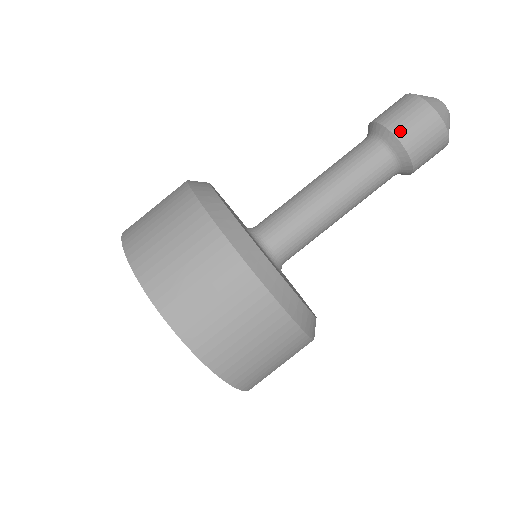
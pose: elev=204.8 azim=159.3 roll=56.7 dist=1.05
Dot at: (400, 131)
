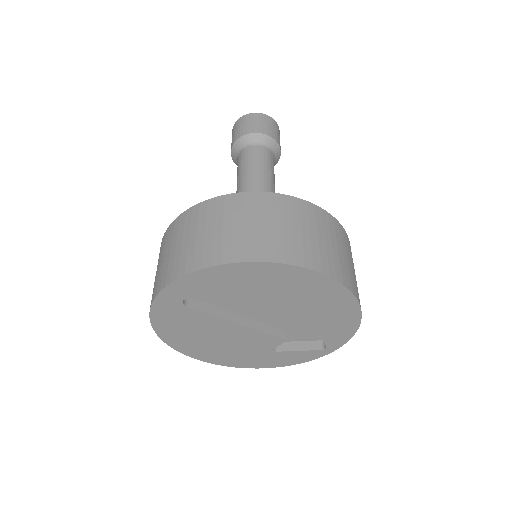
Dot at: (241, 134)
